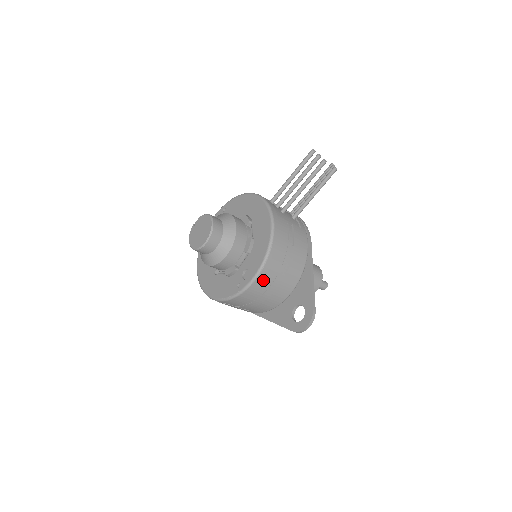
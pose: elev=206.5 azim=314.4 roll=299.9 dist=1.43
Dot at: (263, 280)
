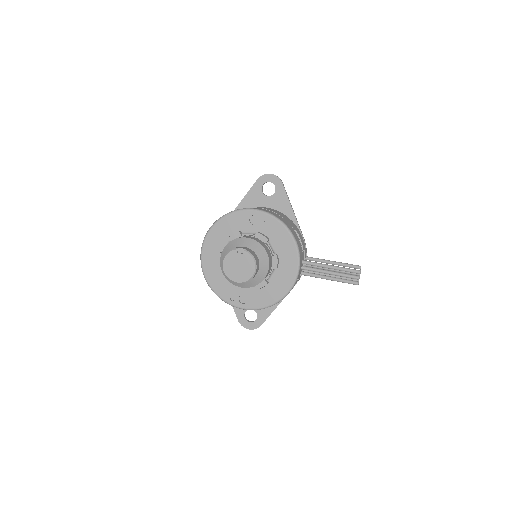
Dot at: occluded
